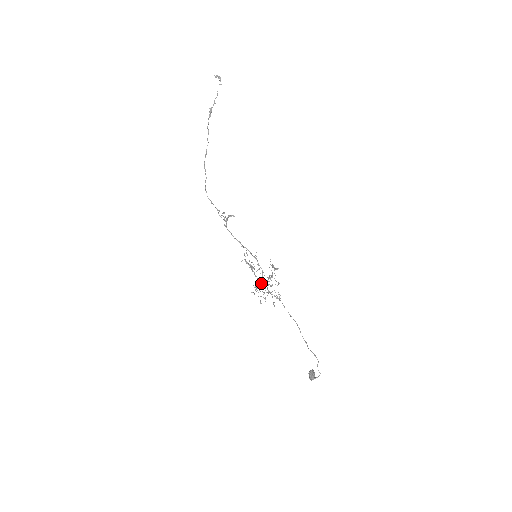
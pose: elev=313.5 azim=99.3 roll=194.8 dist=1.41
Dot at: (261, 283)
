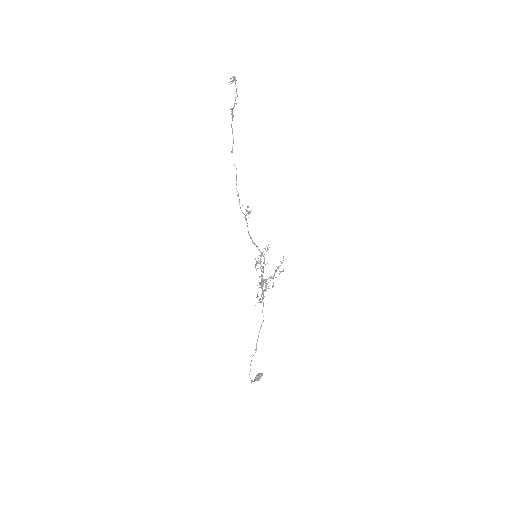
Dot at: occluded
